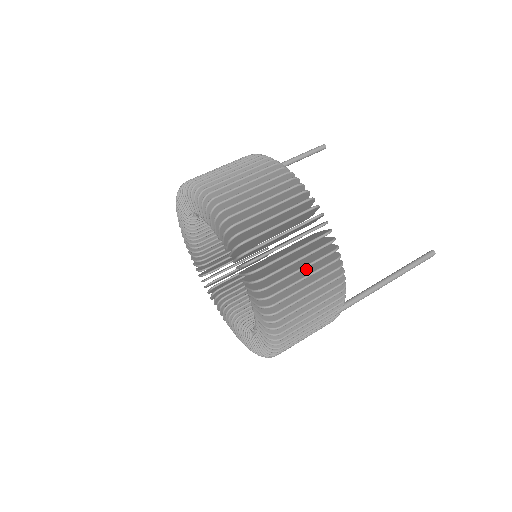
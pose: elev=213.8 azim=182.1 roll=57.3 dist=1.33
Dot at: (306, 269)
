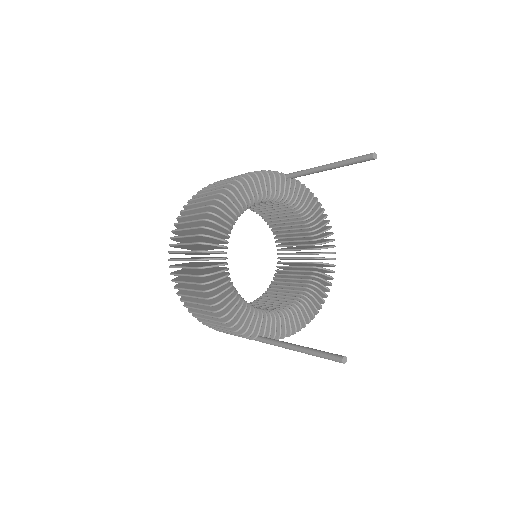
Dot at: occluded
